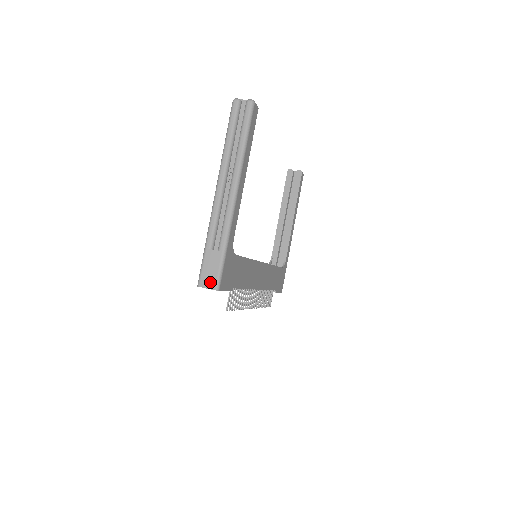
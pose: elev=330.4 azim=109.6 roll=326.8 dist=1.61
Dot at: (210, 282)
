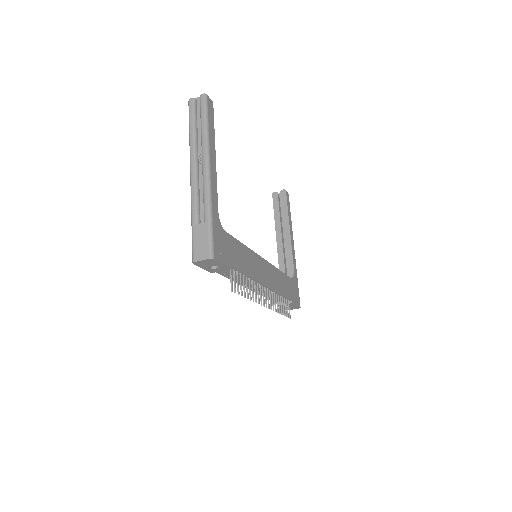
Dot at: (203, 253)
